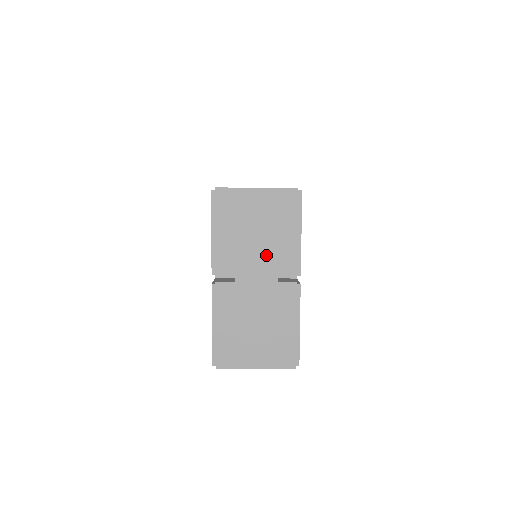
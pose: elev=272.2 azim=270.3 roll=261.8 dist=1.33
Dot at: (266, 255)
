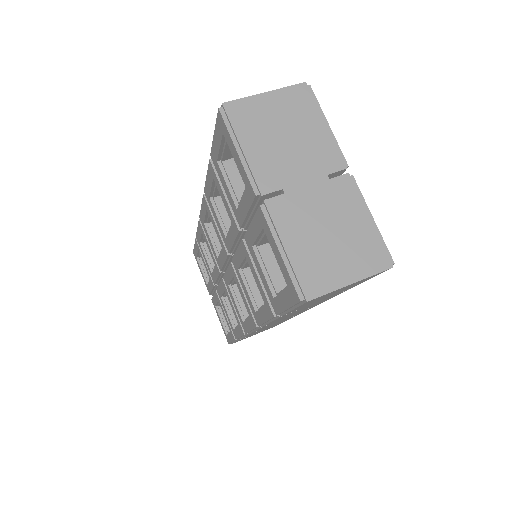
Dot at: (305, 155)
